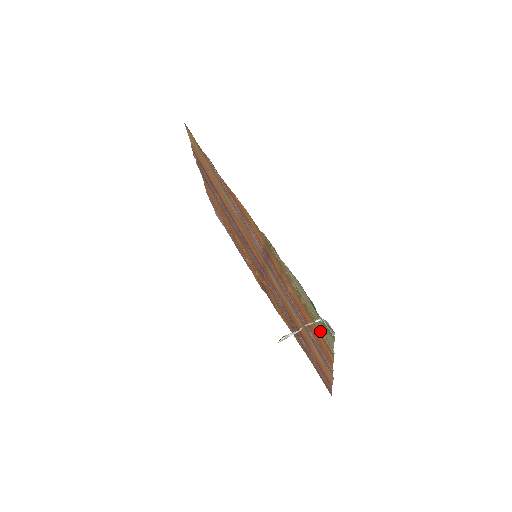
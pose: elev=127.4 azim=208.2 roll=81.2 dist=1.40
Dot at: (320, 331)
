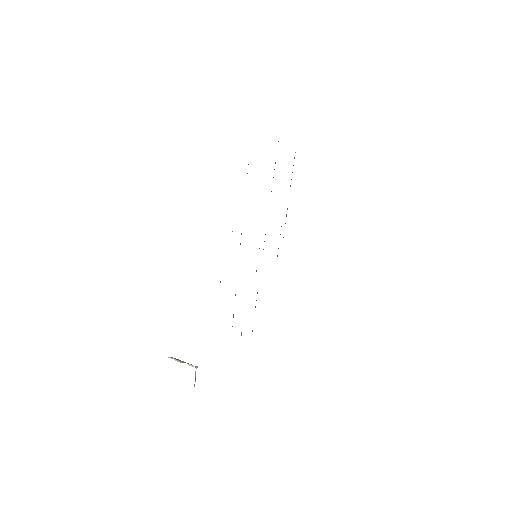
Dot at: occluded
